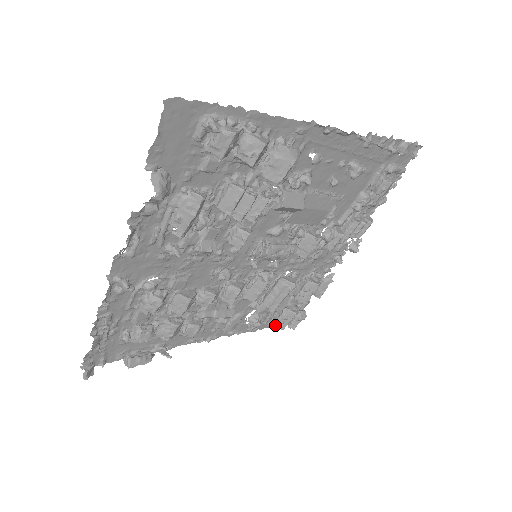
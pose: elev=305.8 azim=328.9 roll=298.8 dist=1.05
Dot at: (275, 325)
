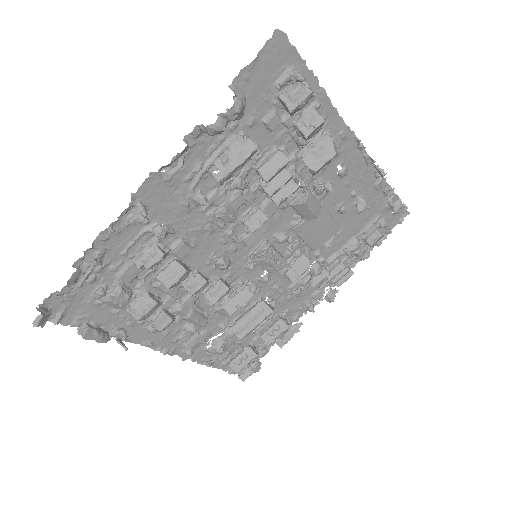
Dot at: (231, 364)
